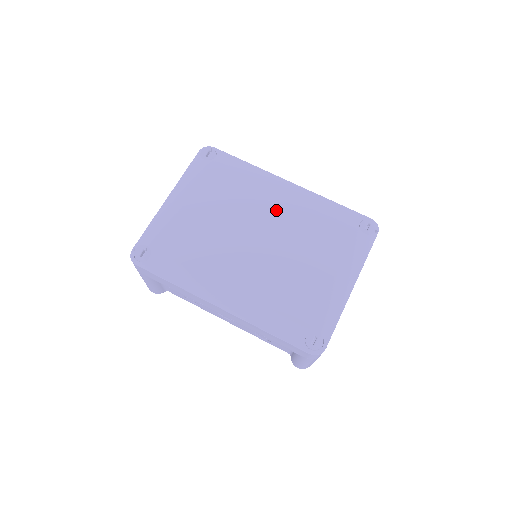
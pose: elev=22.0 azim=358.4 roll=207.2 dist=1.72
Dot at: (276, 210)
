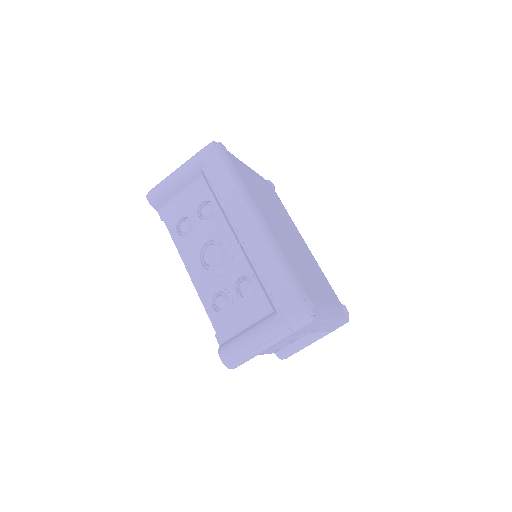
Dot at: (301, 242)
